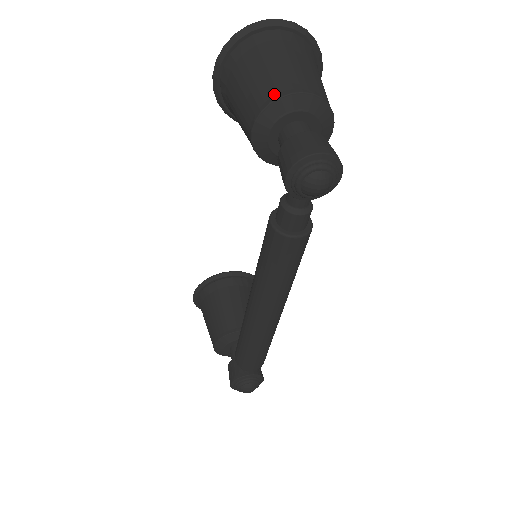
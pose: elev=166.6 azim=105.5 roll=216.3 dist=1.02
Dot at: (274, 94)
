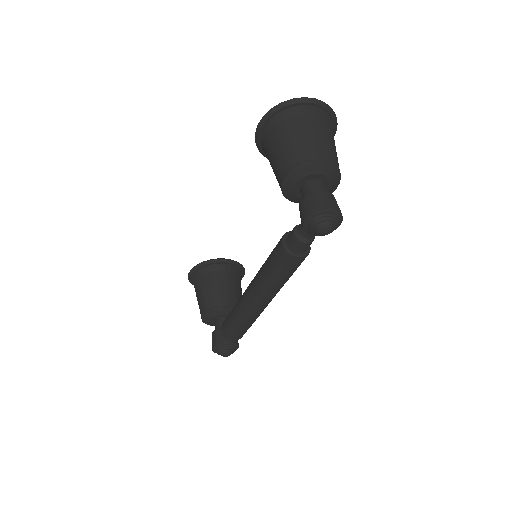
Dot at: (306, 159)
